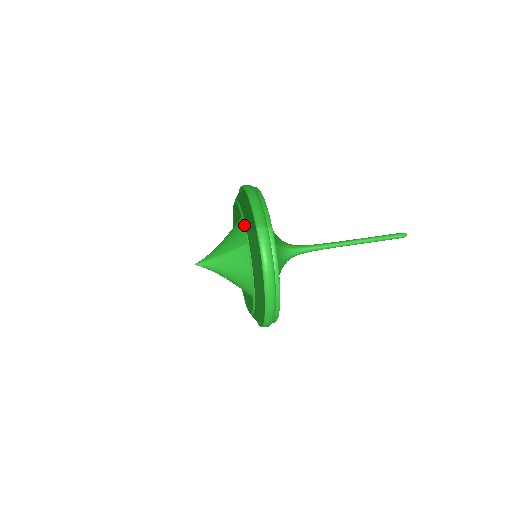
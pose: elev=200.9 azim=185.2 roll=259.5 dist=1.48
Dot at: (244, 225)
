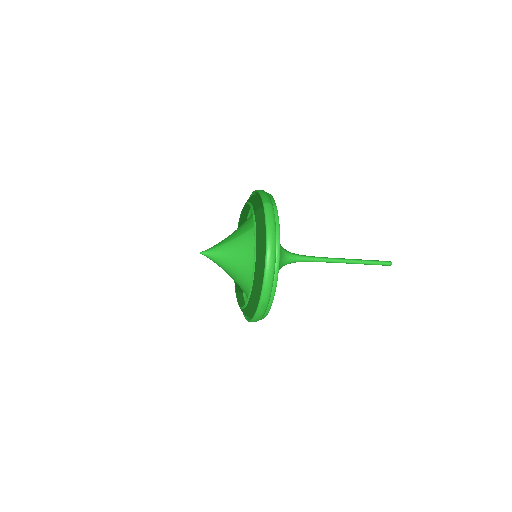
Dot at: (251, 208)
